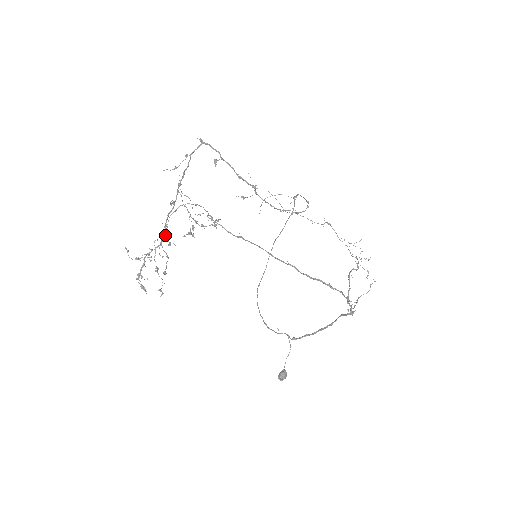
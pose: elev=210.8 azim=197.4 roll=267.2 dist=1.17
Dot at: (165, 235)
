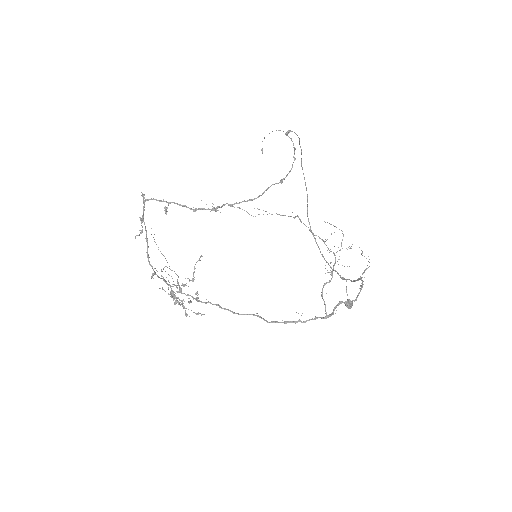
Dot at: occluded
